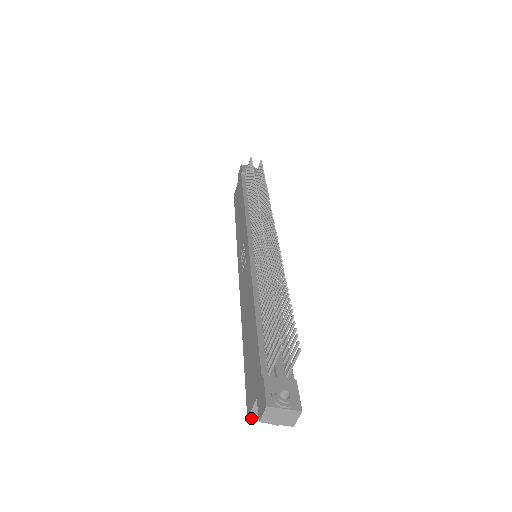
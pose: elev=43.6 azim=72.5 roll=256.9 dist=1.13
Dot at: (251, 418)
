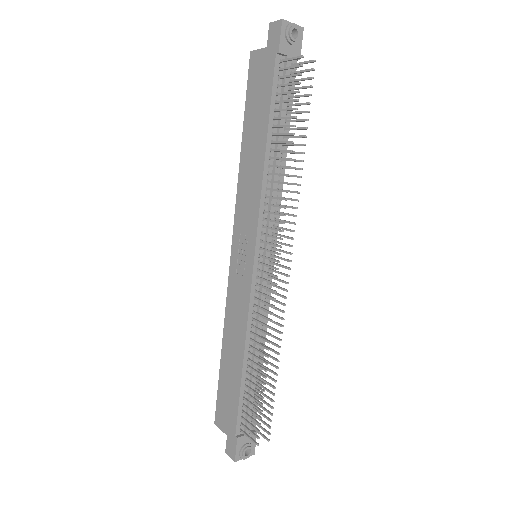
Dot at: (217, 424)
